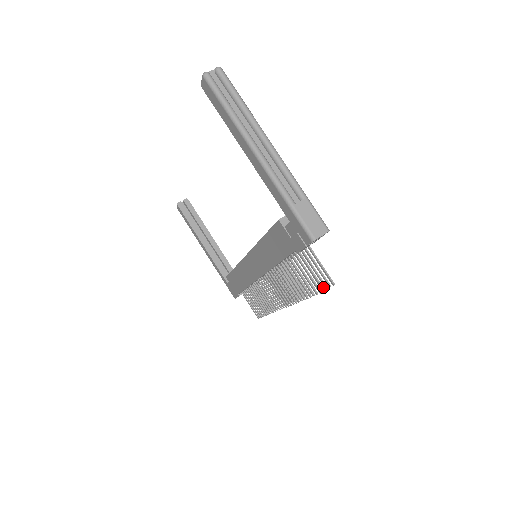
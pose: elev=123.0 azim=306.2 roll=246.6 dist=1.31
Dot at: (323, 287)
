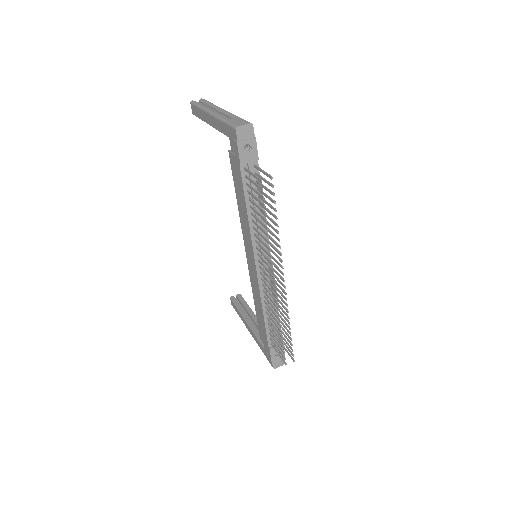
Dot at: (260, 178)
